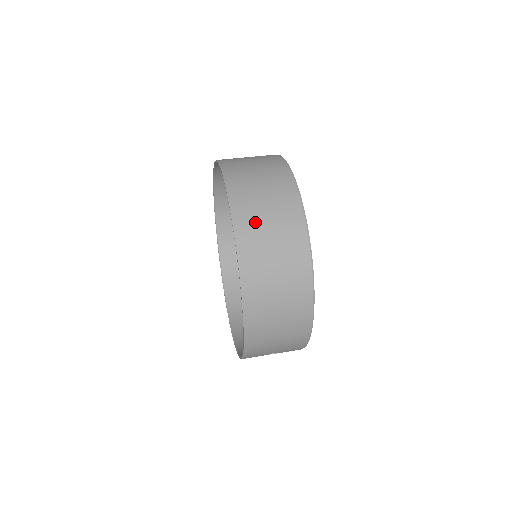
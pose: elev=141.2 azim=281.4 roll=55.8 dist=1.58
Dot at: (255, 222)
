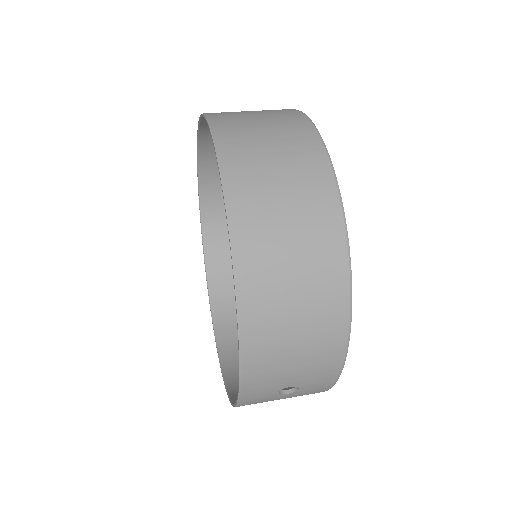
Dot at: (250, 151)
